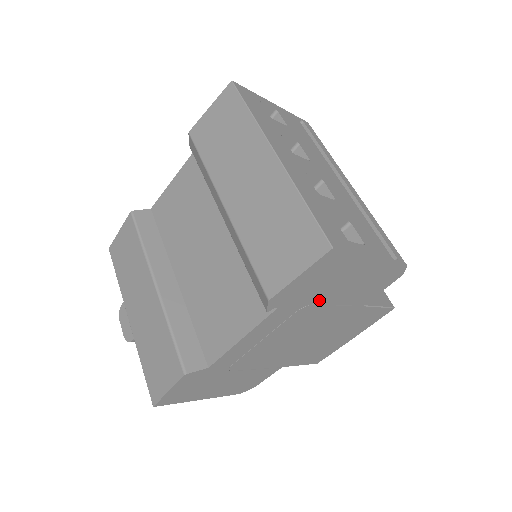
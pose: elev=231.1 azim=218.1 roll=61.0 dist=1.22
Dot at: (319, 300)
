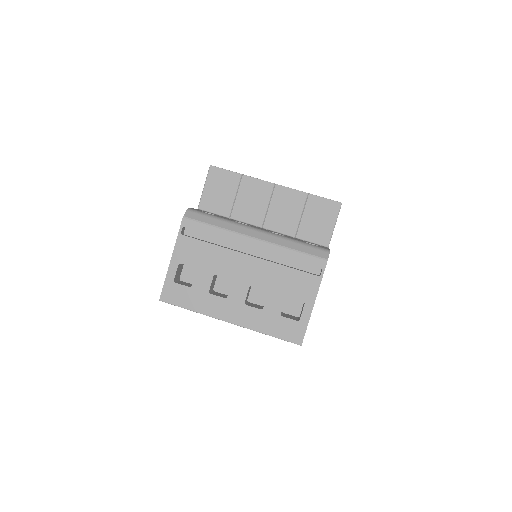
Dot at: occluded
